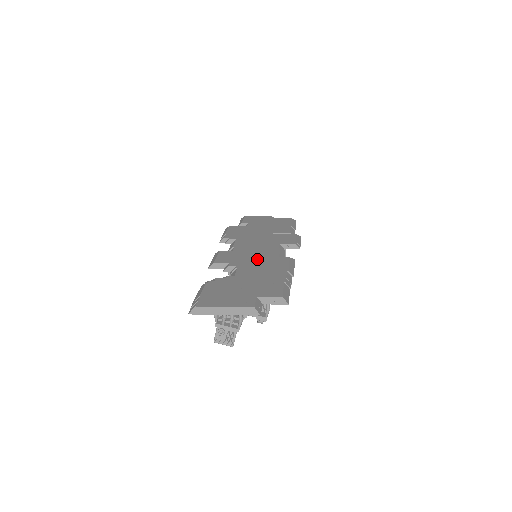
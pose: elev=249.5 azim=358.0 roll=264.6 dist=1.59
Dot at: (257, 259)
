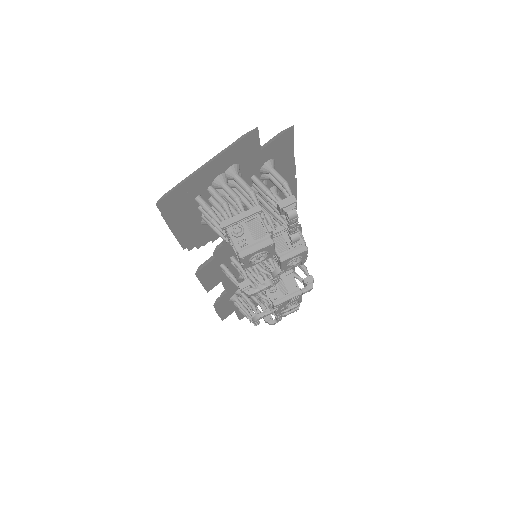
Dot at: occluded
